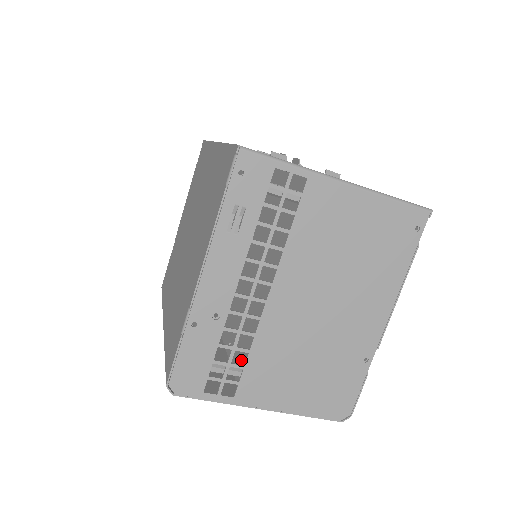
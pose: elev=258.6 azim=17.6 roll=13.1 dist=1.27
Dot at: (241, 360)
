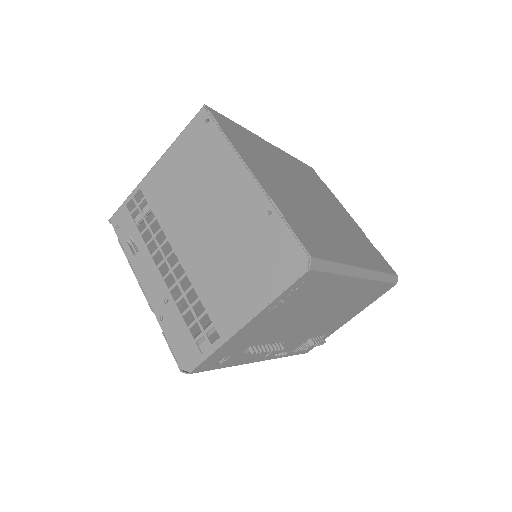
Dot at: occluded
